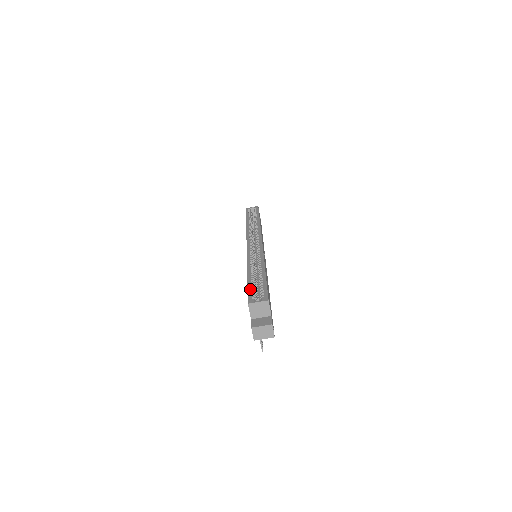
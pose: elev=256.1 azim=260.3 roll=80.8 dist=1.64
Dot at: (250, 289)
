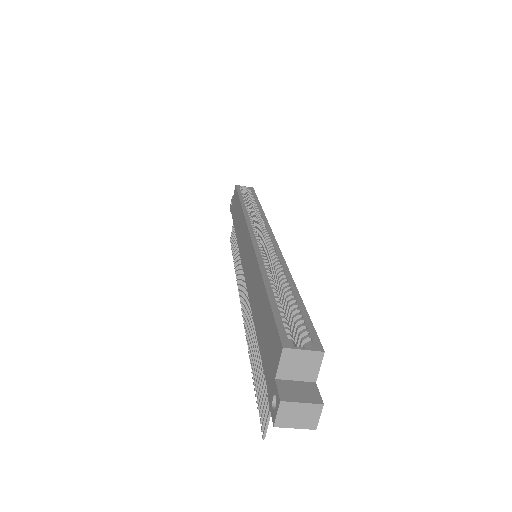
Dot at: (279, 315)
